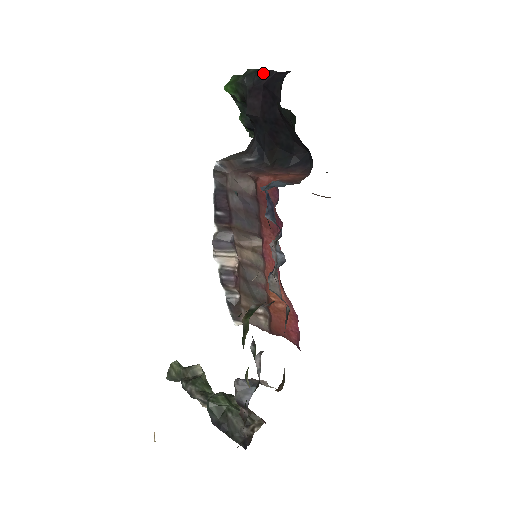
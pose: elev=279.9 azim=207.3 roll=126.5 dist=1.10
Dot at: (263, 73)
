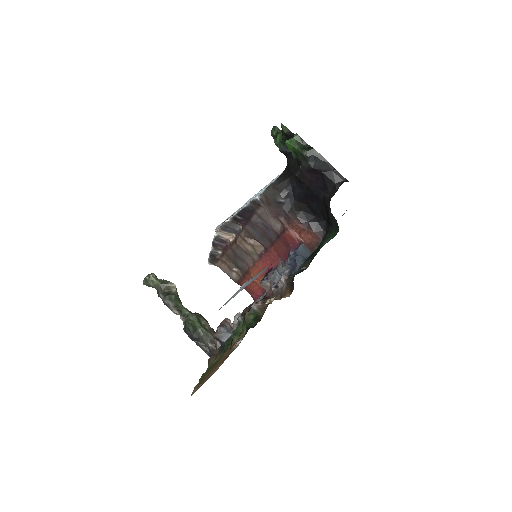
Dot at: (326, 164)
